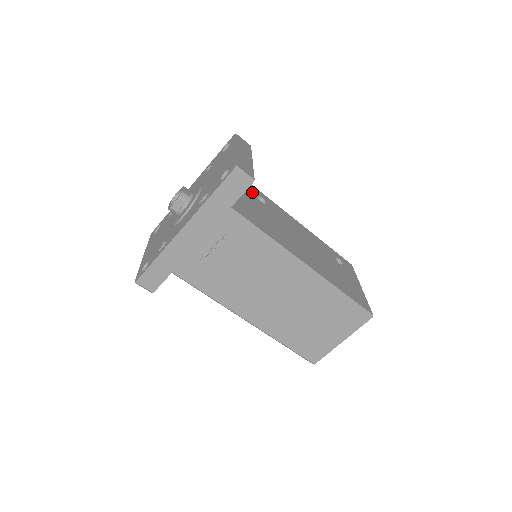
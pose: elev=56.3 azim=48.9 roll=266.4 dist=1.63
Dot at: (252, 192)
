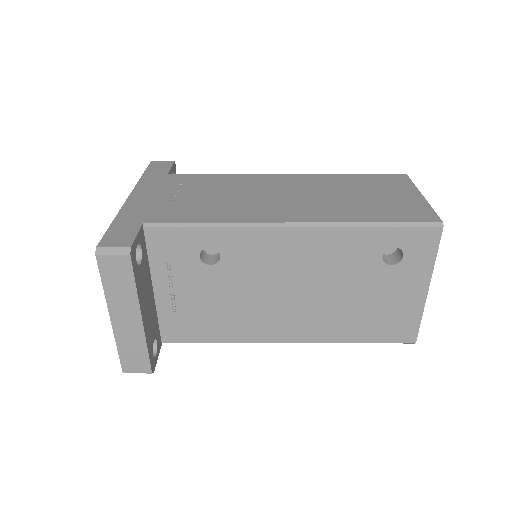
Dot at: (190, 256)
